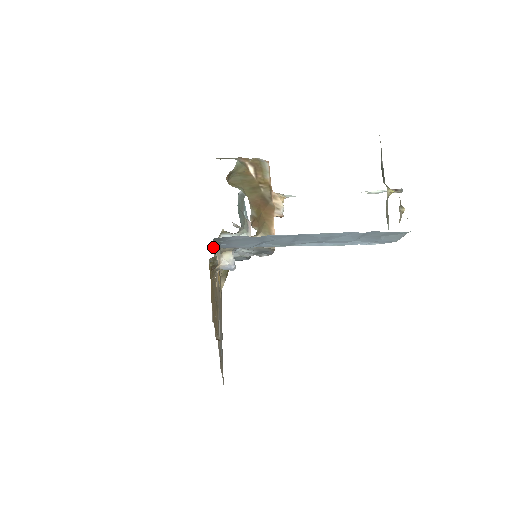
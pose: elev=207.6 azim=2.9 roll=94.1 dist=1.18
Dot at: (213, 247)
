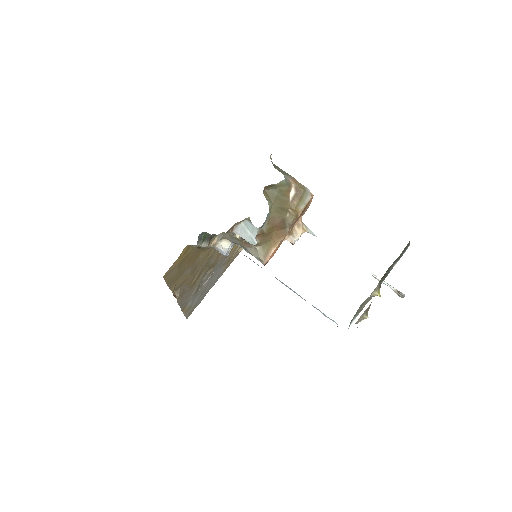
Dot at: (203, 236)
